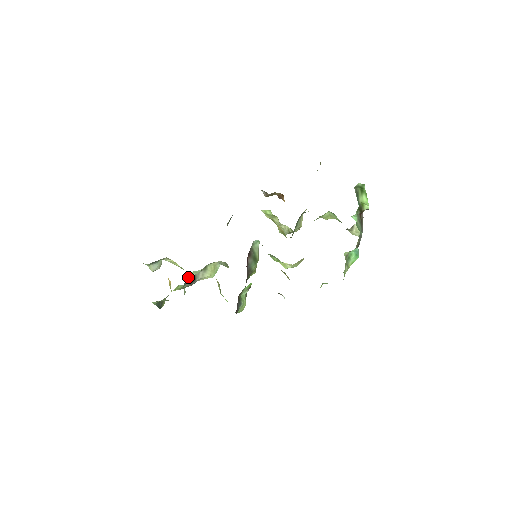
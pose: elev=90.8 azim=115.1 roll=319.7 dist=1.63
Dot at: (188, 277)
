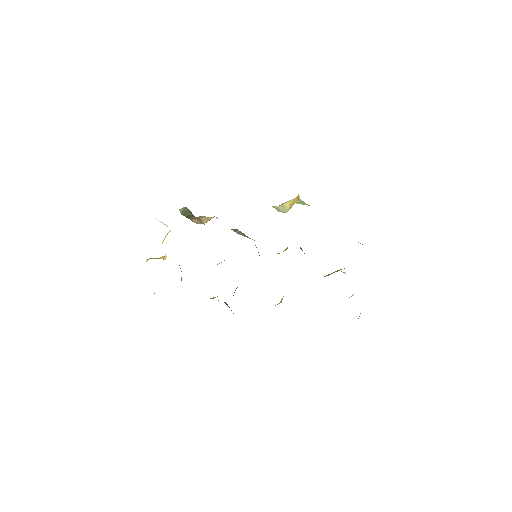
Dot at: occluded
